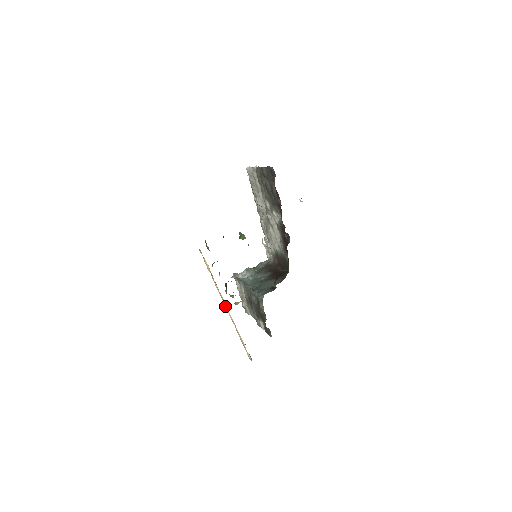
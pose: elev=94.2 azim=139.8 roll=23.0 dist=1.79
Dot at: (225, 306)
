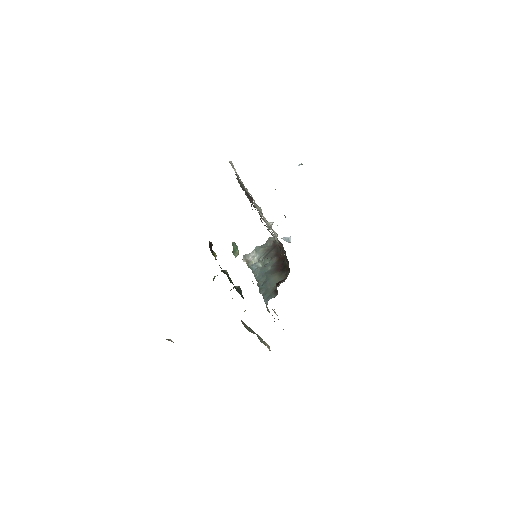
Dot at: occluded
